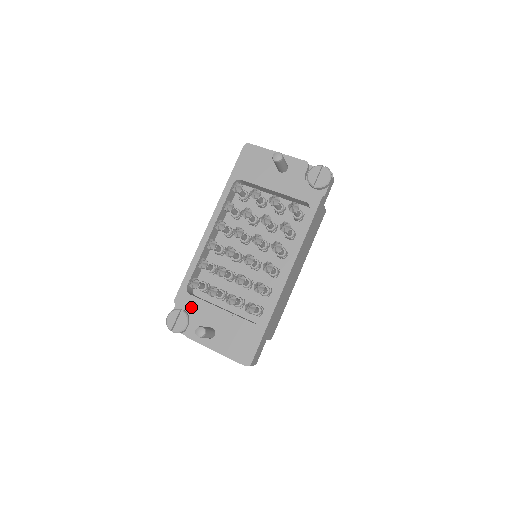
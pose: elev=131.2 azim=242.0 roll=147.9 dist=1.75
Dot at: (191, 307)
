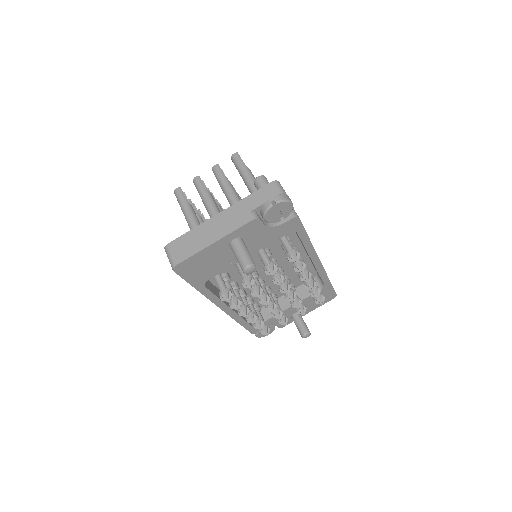
Dot at: occluded
